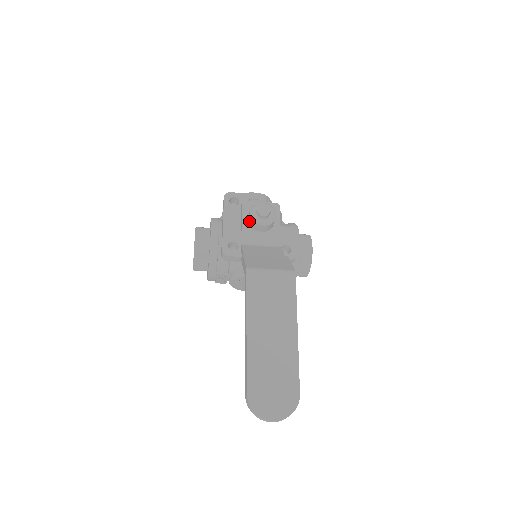
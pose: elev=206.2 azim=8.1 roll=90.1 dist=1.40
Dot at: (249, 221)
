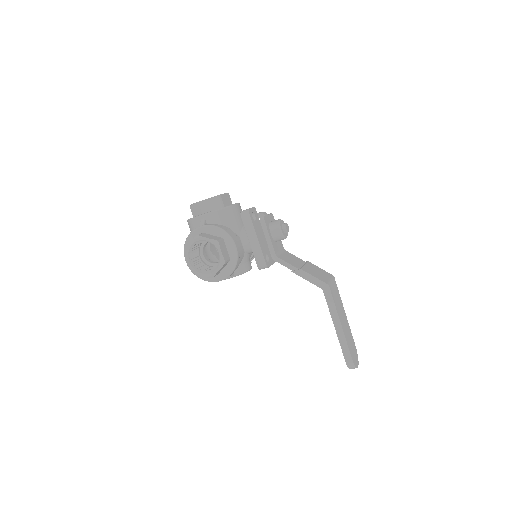
Dot at: (275, 236)
